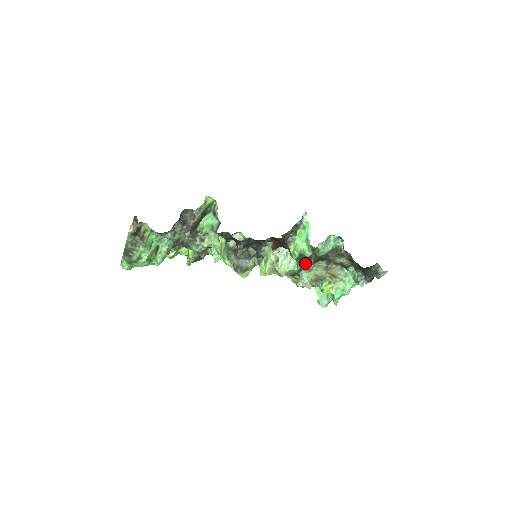
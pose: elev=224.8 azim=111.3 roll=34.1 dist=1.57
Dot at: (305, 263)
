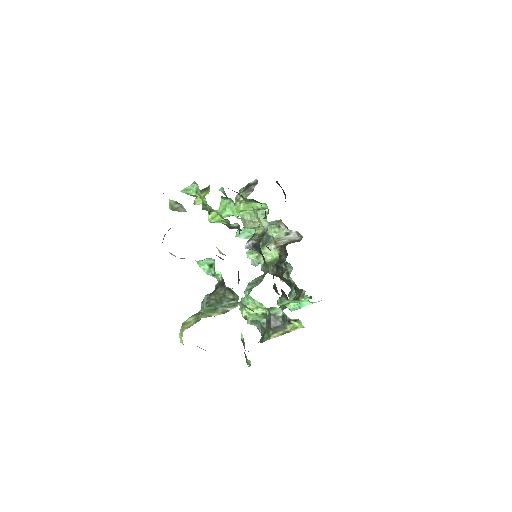
Dot at: (274, 275)
